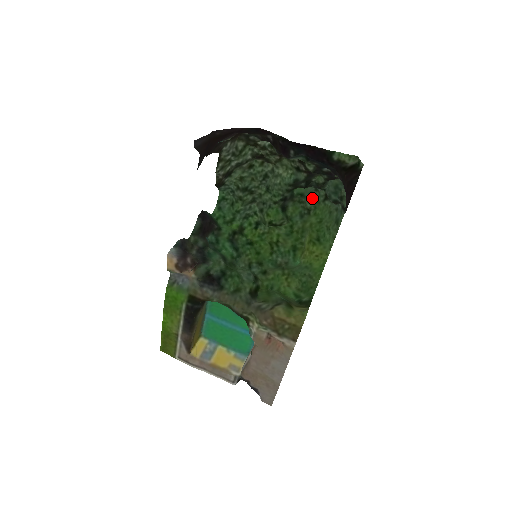
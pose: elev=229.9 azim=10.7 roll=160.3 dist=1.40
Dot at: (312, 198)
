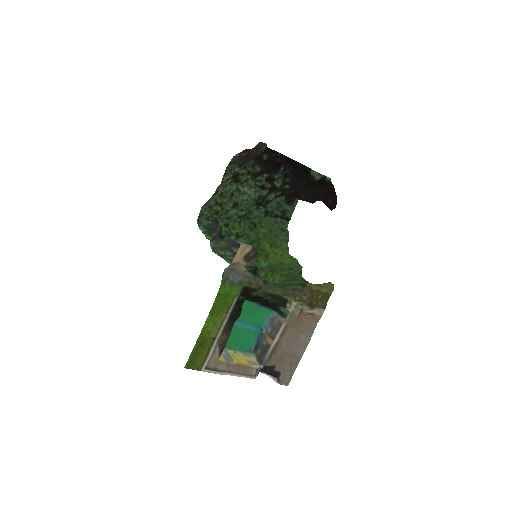
Dot at: (255, 215)
